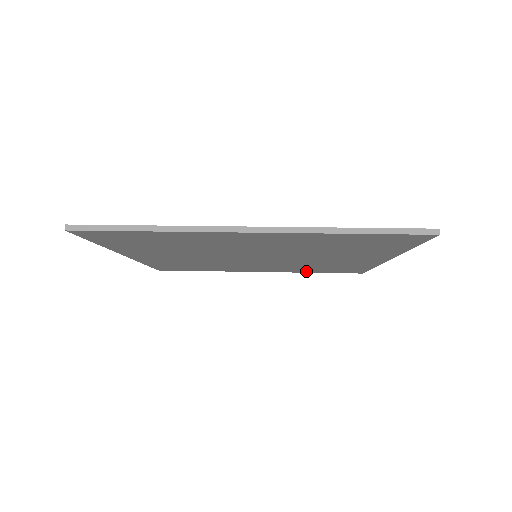
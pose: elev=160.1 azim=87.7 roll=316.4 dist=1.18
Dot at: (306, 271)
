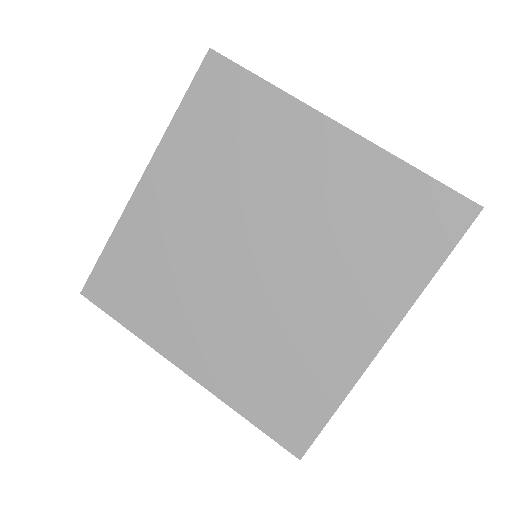
Dot at: (390, 175)
